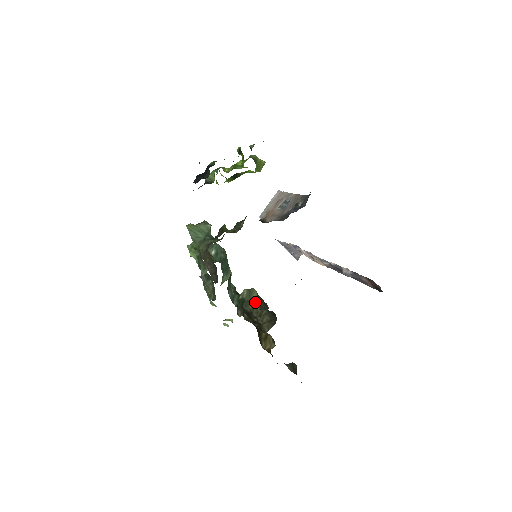
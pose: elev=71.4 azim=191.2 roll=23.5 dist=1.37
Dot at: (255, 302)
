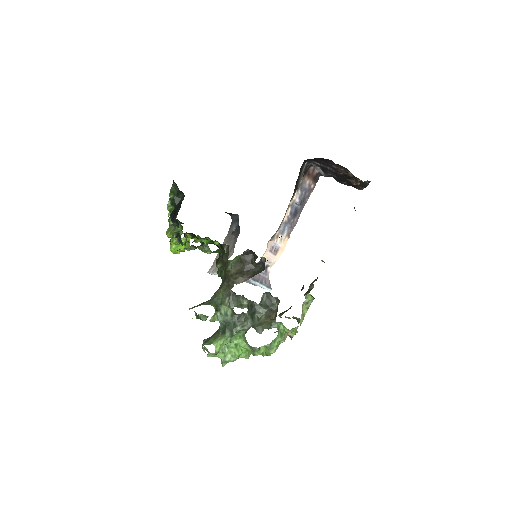
Dot at: occluded
